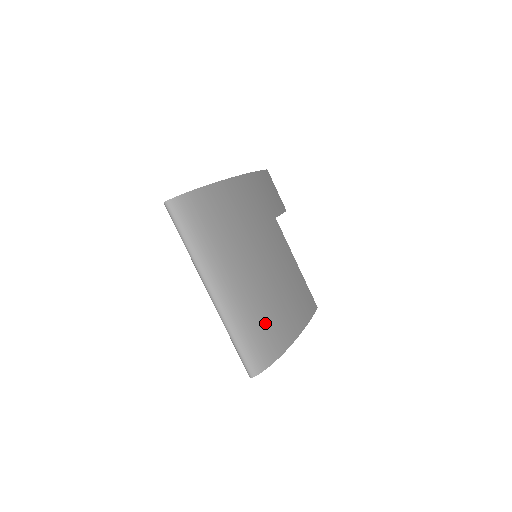
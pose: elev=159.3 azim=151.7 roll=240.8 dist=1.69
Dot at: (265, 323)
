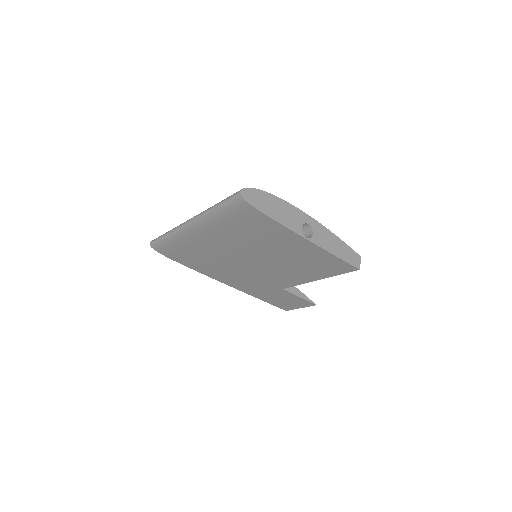
Dot at: occluded
